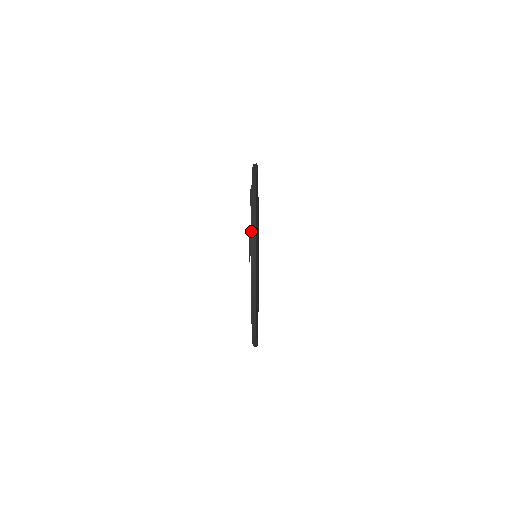
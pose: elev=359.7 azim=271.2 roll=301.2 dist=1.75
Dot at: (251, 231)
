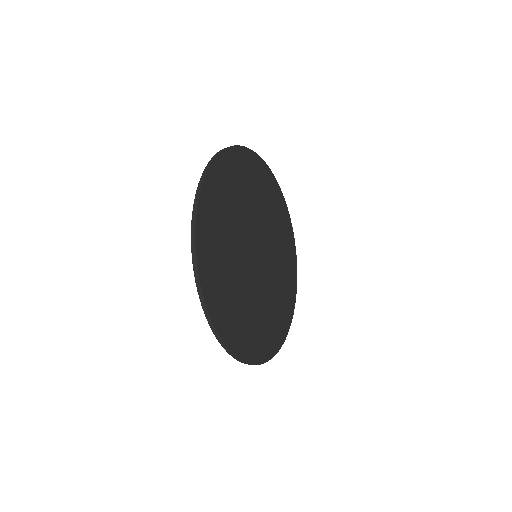
Dot at: occluded
